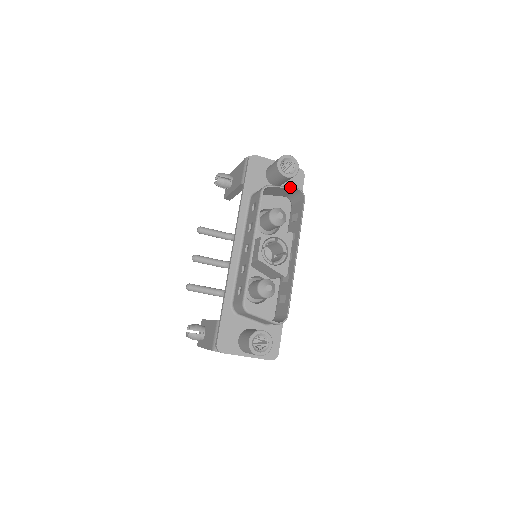
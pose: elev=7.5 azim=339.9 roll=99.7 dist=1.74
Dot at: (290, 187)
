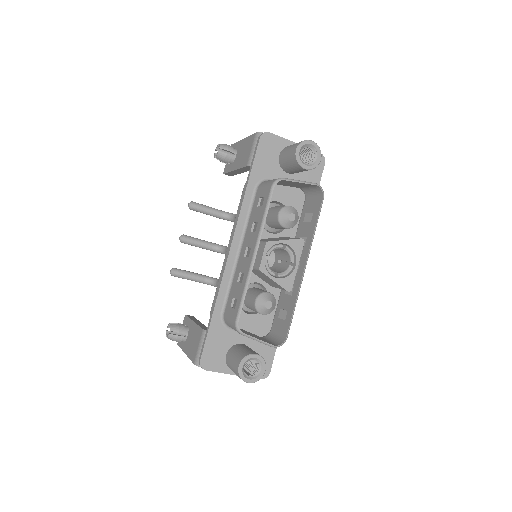
Dot at: (308, 182)
